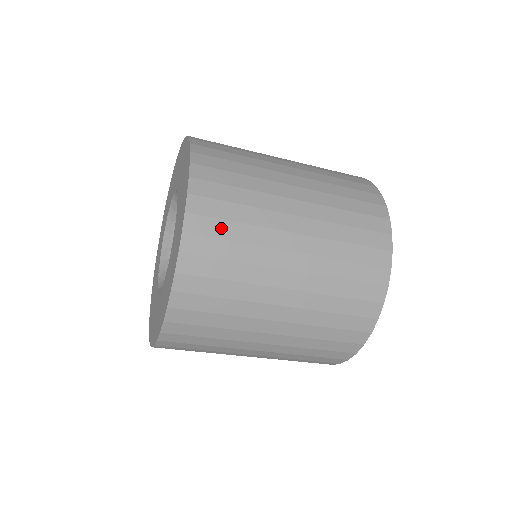
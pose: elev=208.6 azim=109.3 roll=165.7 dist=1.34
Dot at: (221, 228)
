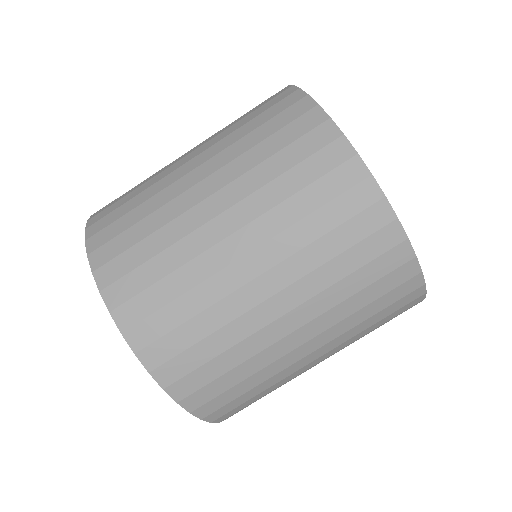
Dot at: occluded
